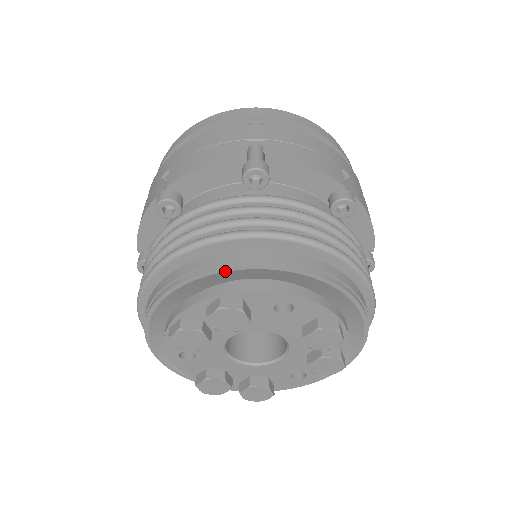
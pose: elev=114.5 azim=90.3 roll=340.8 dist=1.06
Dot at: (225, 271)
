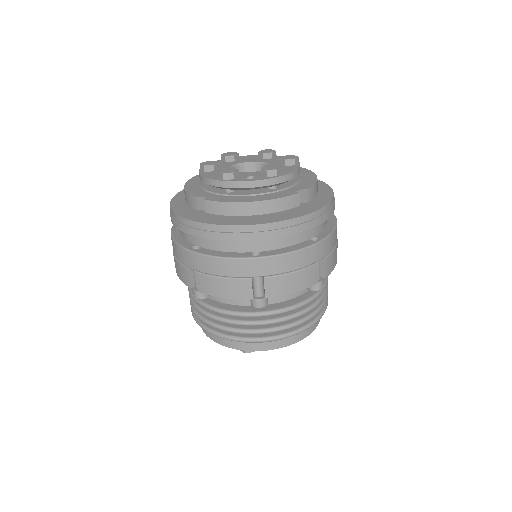
Dot at: (247, 349)
